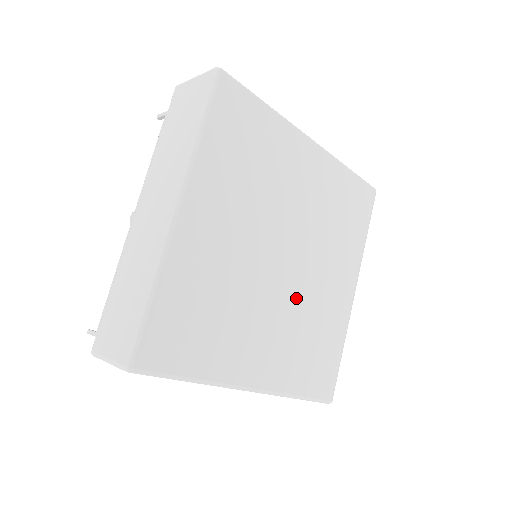
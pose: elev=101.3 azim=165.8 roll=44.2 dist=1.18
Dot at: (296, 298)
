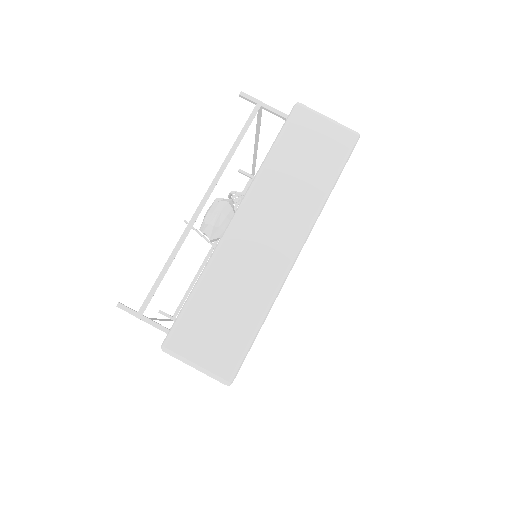
Dot at: occluded
